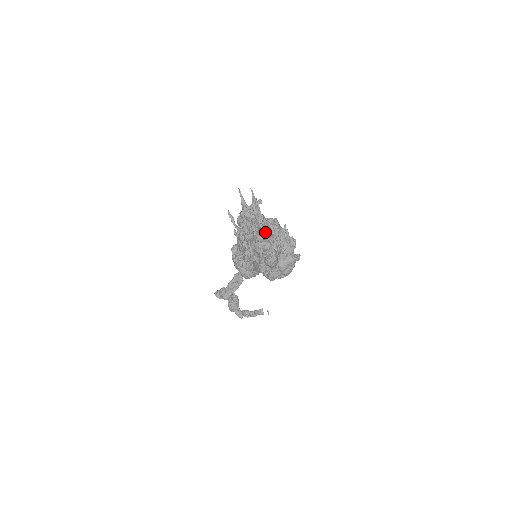
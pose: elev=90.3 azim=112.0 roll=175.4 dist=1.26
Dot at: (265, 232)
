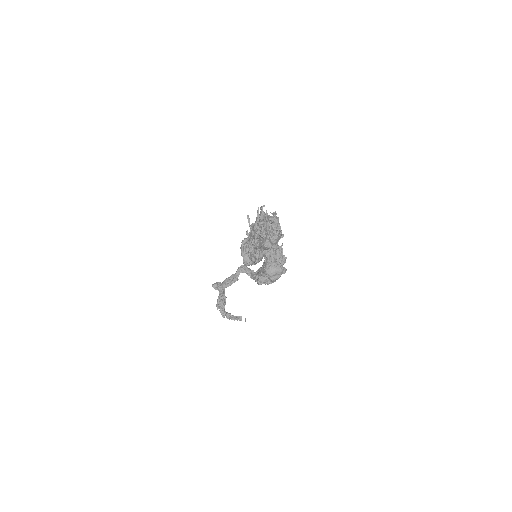
Dot at: (276, 217)
